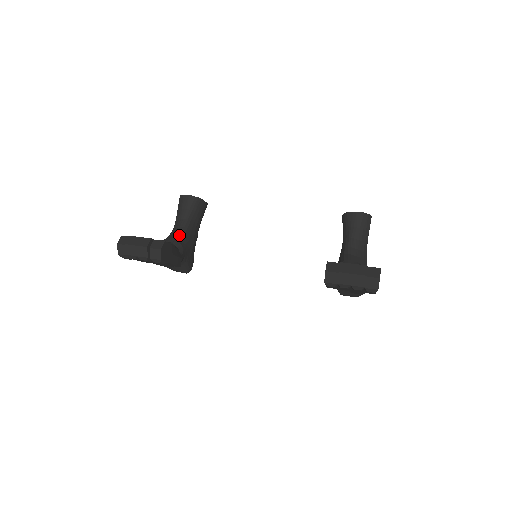
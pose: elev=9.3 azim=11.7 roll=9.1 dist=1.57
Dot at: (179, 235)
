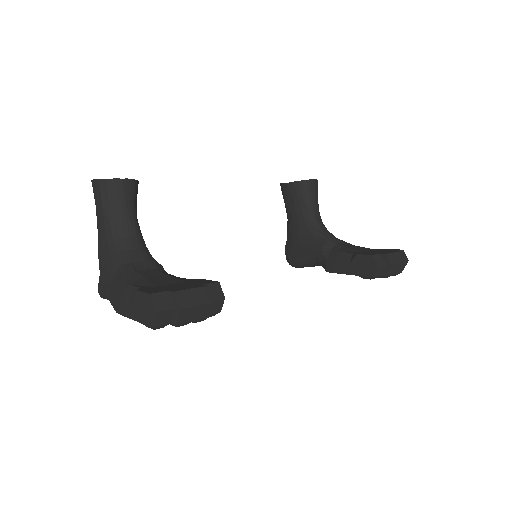
Dot at: (146, 250)
